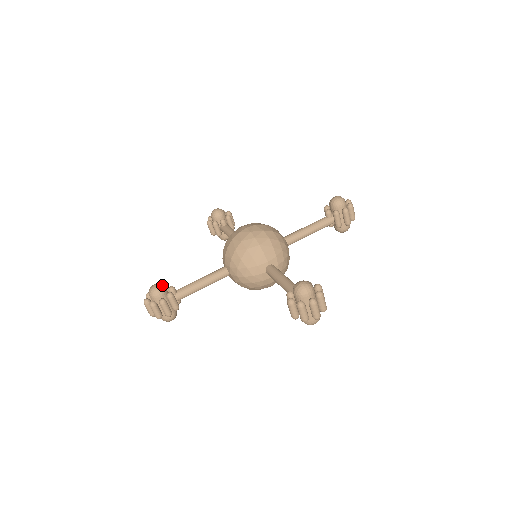
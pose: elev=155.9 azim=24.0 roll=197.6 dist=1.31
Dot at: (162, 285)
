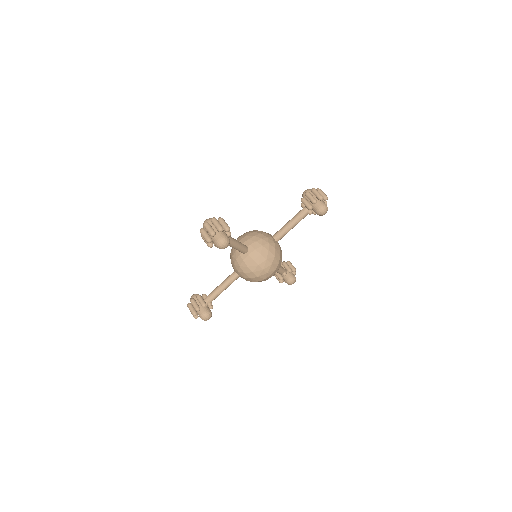
Dot at: (197, 294)
